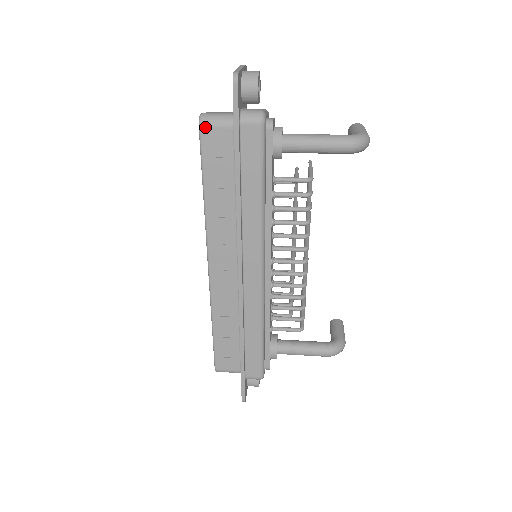
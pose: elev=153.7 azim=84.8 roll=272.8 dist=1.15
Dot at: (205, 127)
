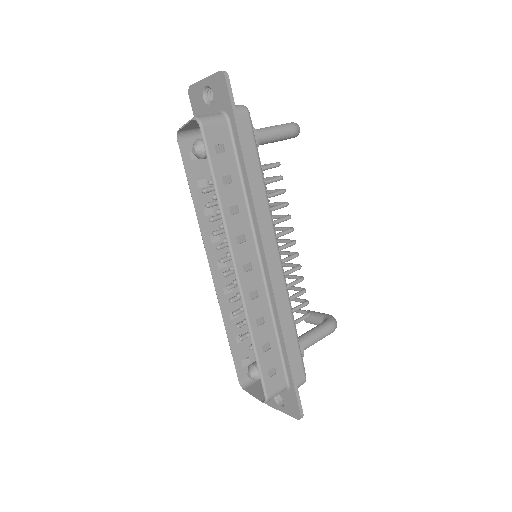
Dot at: (206, 125)
